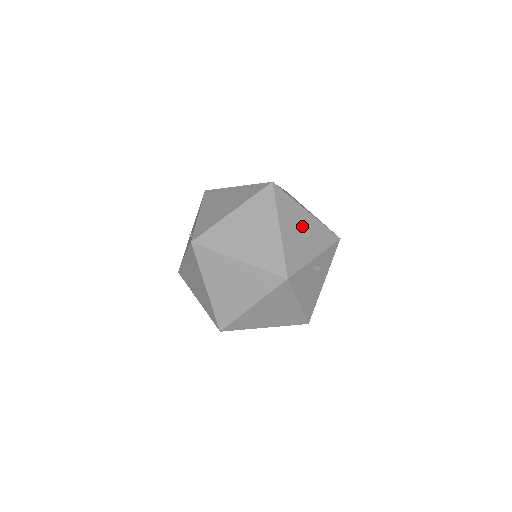
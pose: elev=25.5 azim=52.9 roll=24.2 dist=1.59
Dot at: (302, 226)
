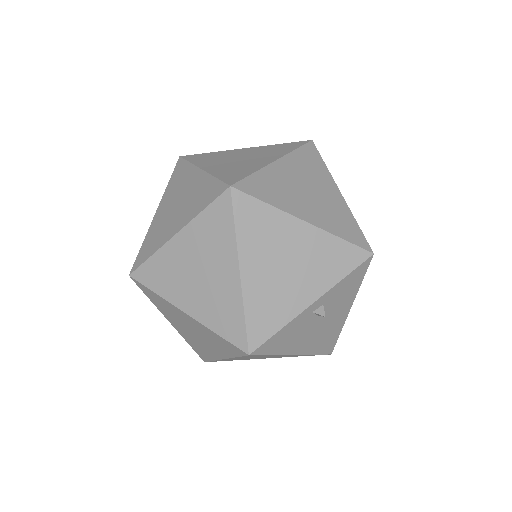
Dot at: (289, 254)
